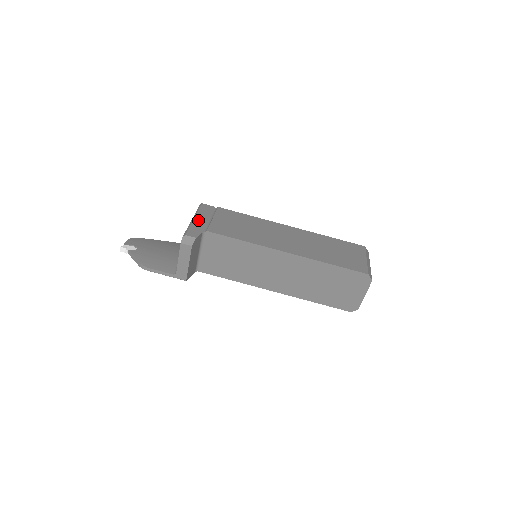
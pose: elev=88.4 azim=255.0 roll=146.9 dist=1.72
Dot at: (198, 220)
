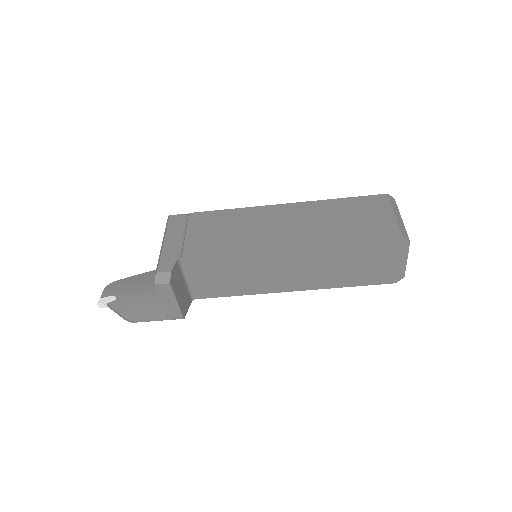
Dot at: (169, 243)
